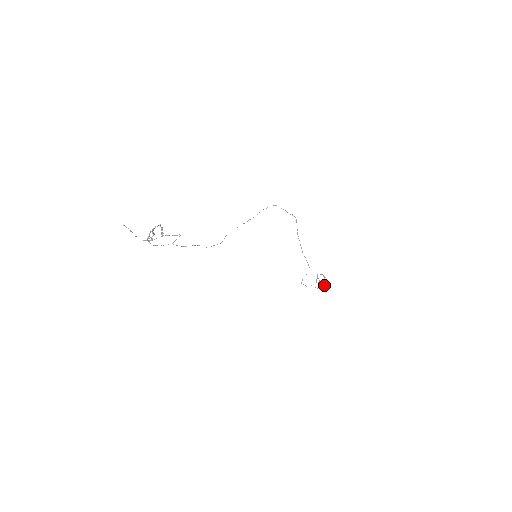
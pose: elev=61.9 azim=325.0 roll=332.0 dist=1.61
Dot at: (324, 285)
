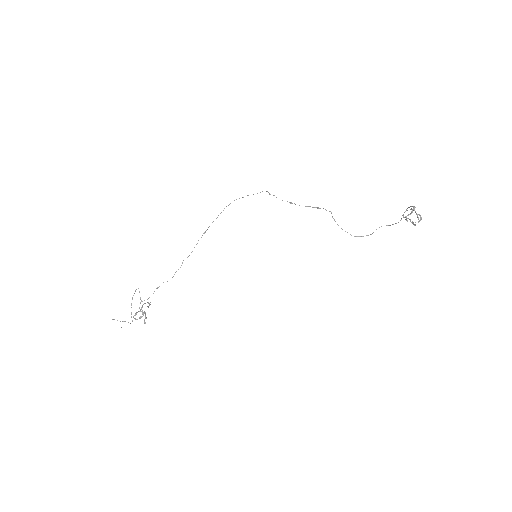
Dot at: (419, 215)
